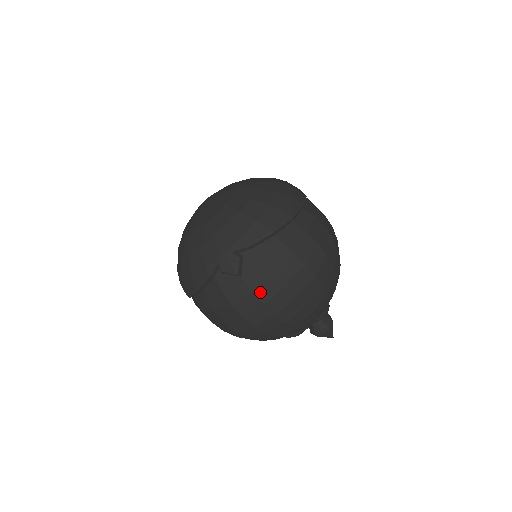
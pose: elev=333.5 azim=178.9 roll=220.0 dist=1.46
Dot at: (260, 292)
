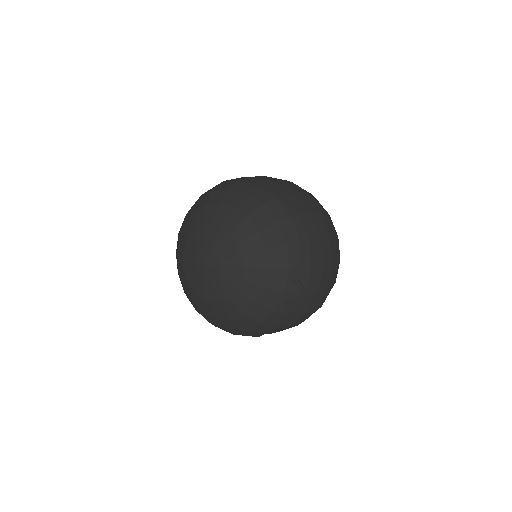
Dot at: (322, 286)
